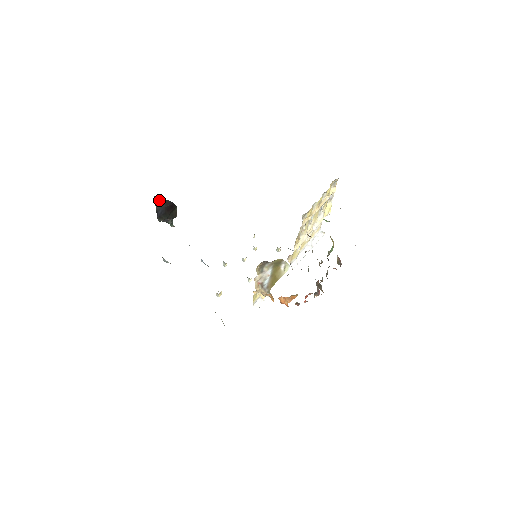
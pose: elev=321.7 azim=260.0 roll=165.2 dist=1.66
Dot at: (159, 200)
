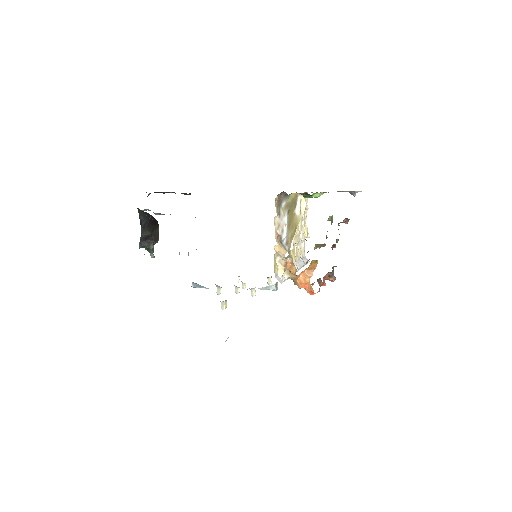
Dot at: (142, 211)
